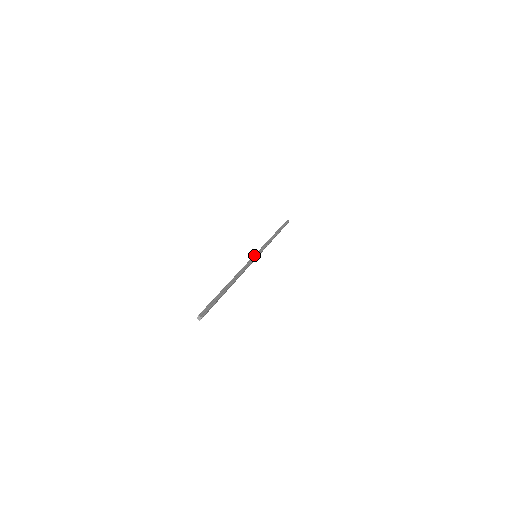
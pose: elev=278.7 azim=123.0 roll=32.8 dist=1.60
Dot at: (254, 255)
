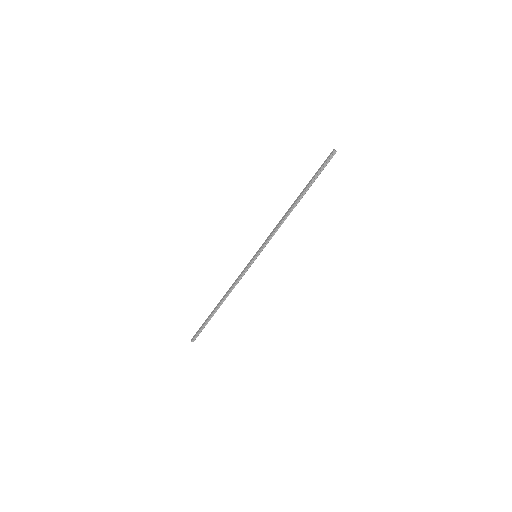
Dot at: (252, 260)
